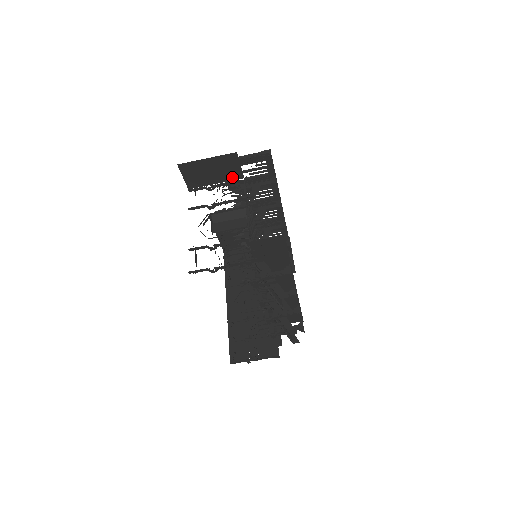
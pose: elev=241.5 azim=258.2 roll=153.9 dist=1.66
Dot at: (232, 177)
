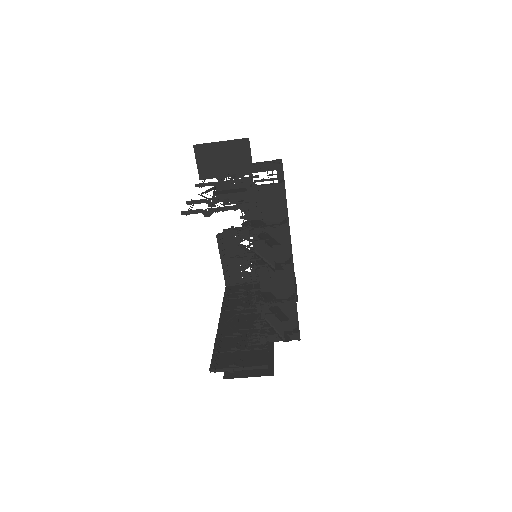
Dot at: (242, 168)
